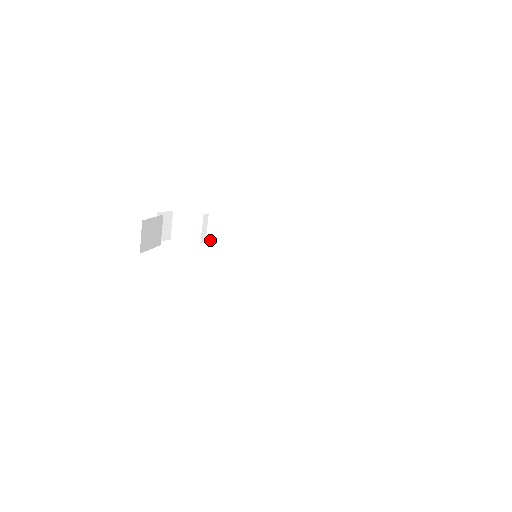
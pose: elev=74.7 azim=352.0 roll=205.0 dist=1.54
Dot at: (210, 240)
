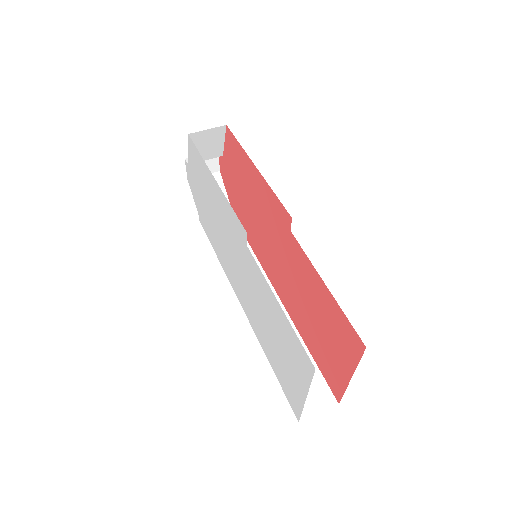
Dot at: occluded
